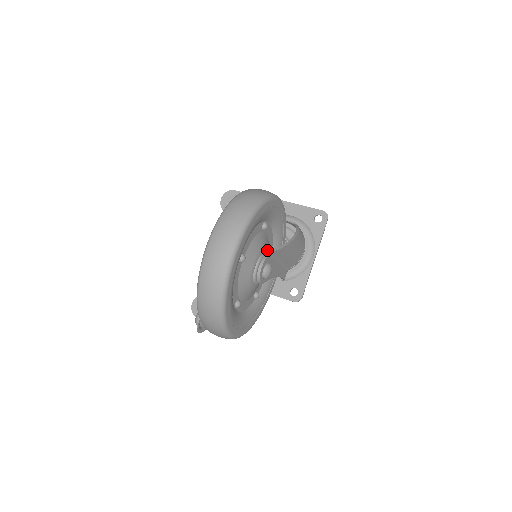
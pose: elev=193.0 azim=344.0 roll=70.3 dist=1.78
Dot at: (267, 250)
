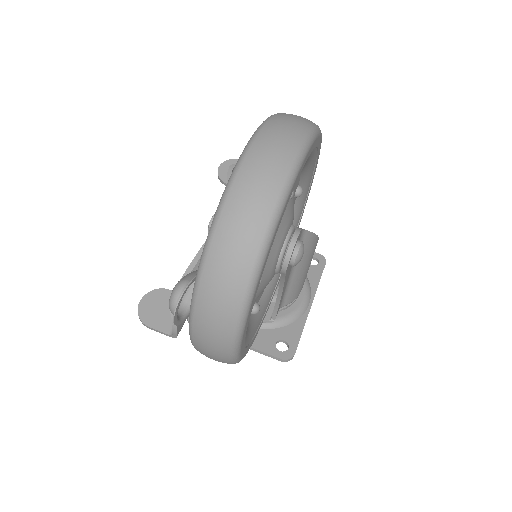
Dot at: occluded
